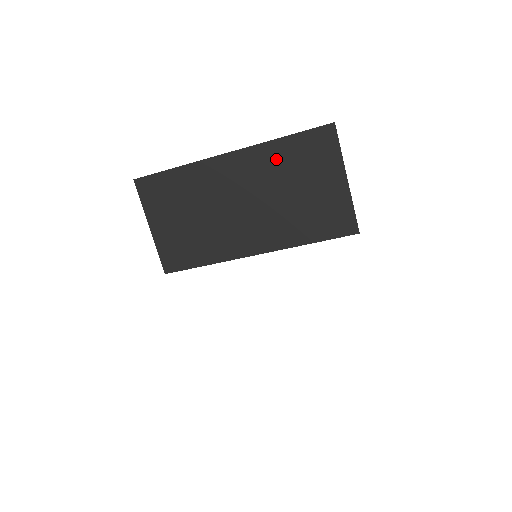
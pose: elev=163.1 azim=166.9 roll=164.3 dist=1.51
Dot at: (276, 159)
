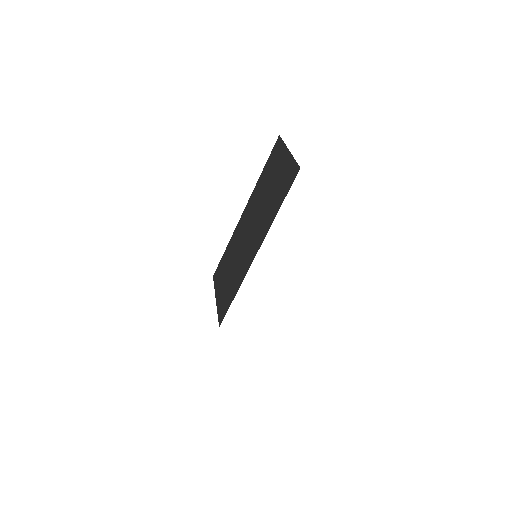
Dot at: (260, 186)
